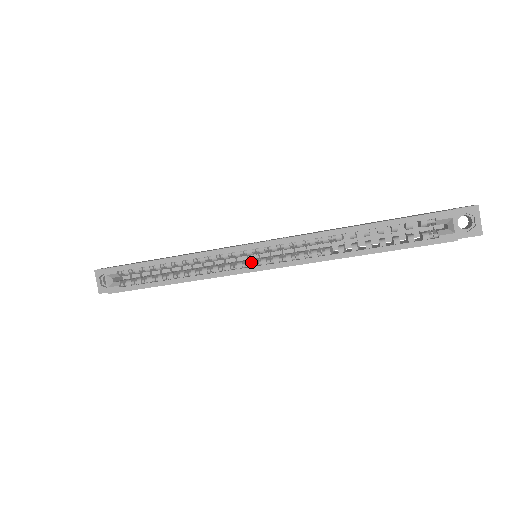
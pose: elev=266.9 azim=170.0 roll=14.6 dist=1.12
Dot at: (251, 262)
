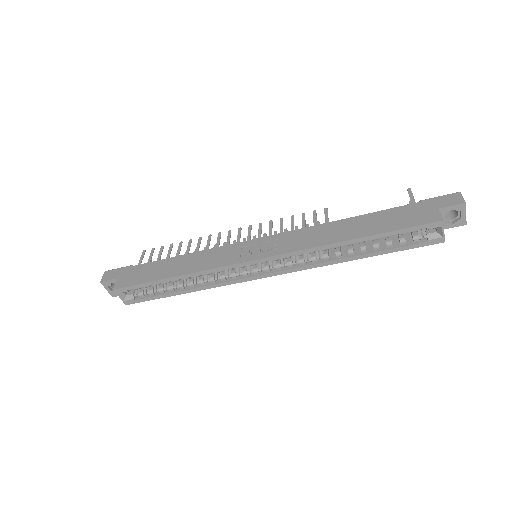
Dot at: (255, 271)
